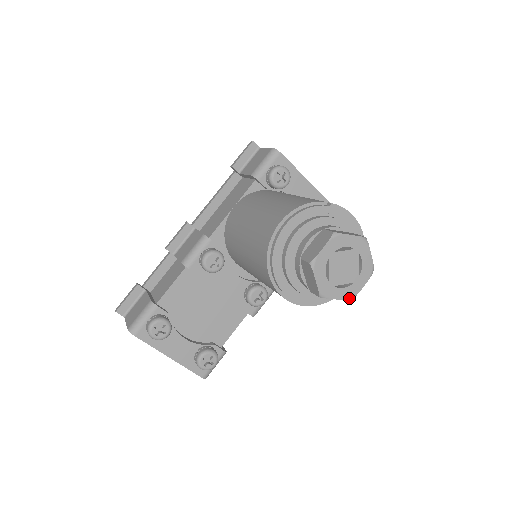
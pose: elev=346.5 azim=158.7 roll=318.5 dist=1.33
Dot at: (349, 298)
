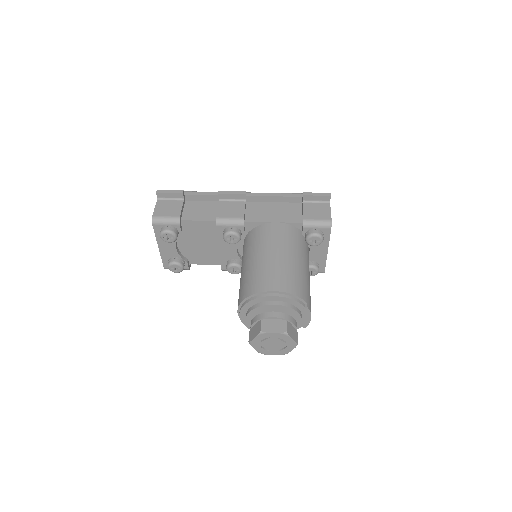
Dot at: (261, 353)
